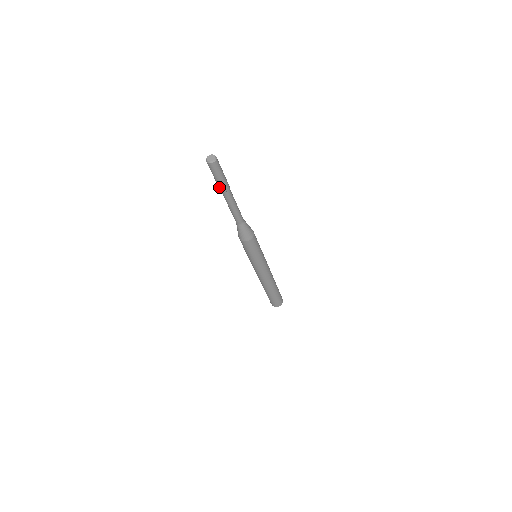
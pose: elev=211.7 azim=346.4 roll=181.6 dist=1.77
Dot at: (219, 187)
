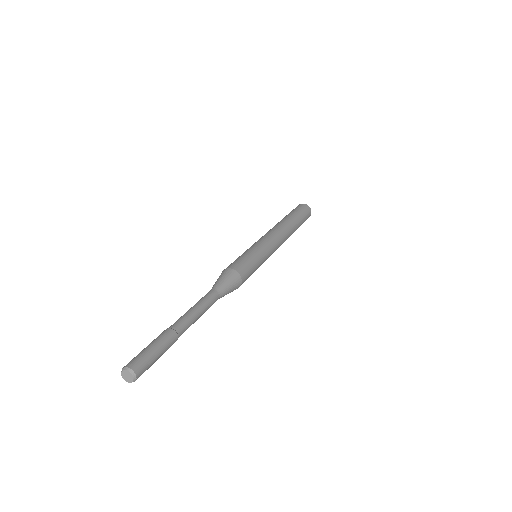
Dot at: occluded
